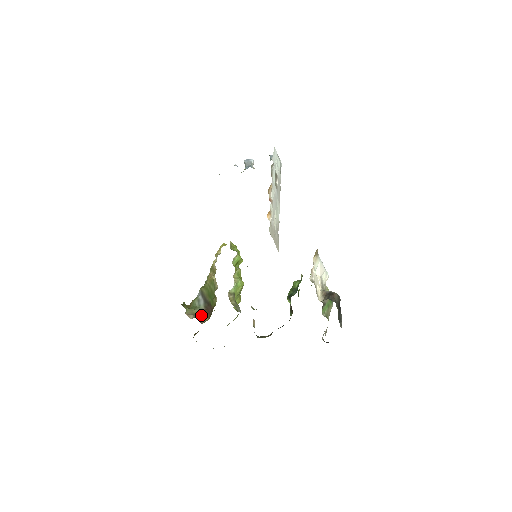
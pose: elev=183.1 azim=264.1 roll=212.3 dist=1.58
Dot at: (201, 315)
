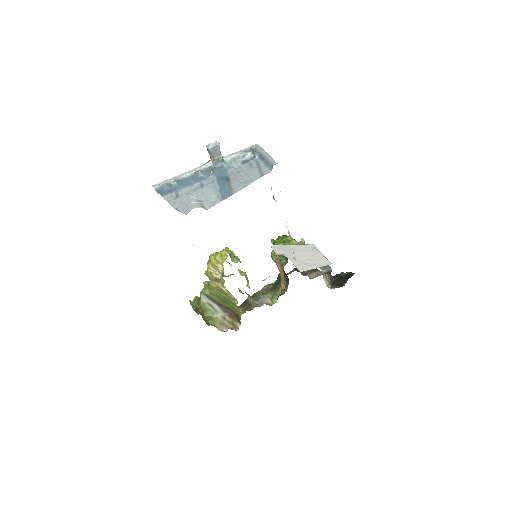
Dot at: (229, 322)
